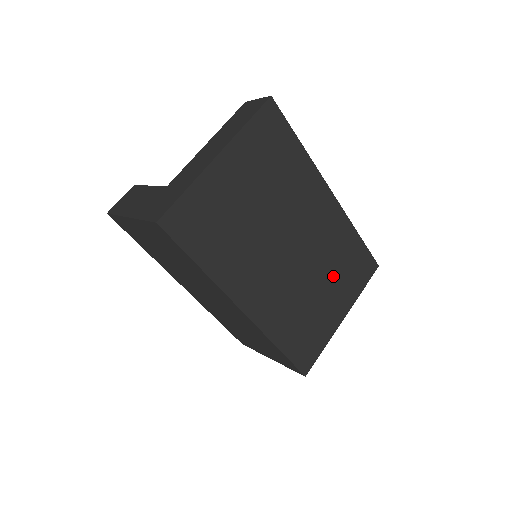
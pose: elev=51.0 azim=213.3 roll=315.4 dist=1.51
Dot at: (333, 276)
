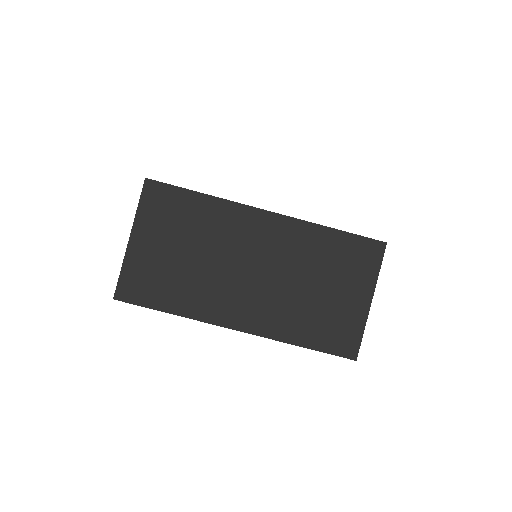
Dot at: occluded
